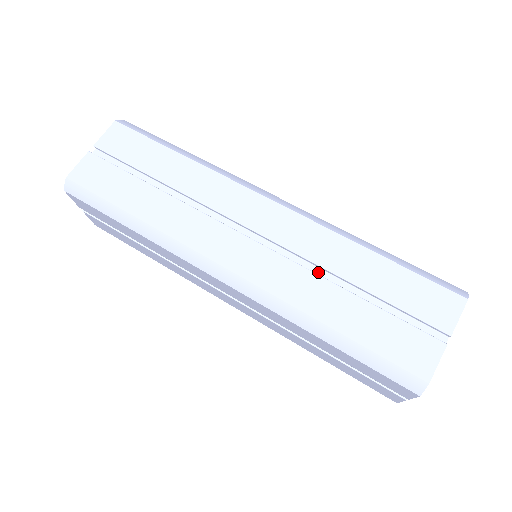
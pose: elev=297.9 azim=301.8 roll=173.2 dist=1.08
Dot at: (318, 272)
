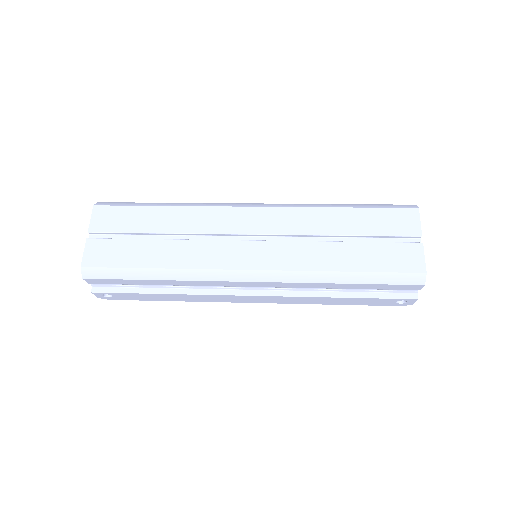
Dot at: occluded
